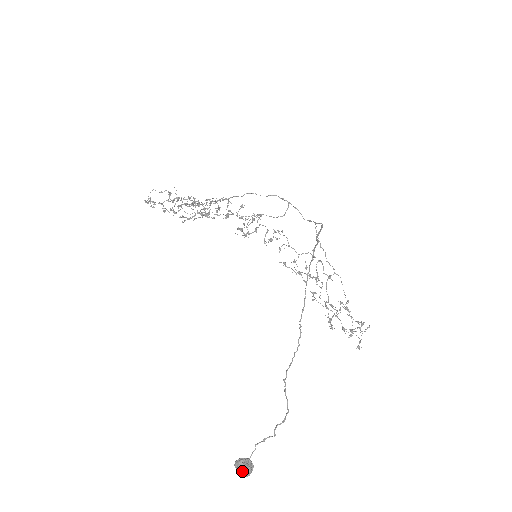
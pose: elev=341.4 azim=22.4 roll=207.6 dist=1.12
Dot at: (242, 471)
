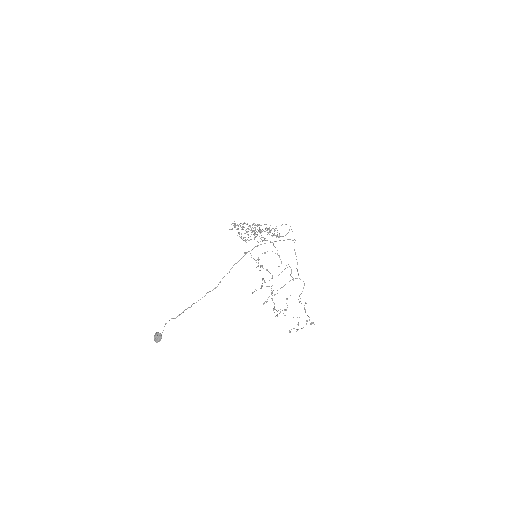
Dot at: (154, 337)
